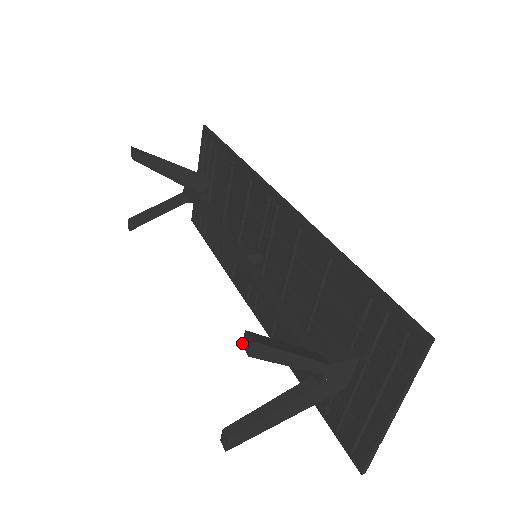
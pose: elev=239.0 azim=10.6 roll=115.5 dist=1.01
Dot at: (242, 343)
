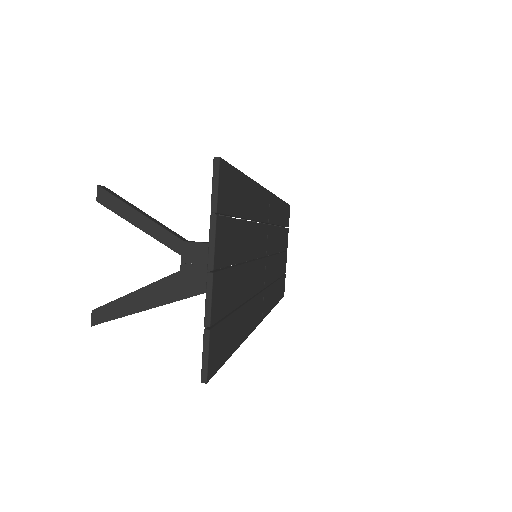
Dot at: occluded
